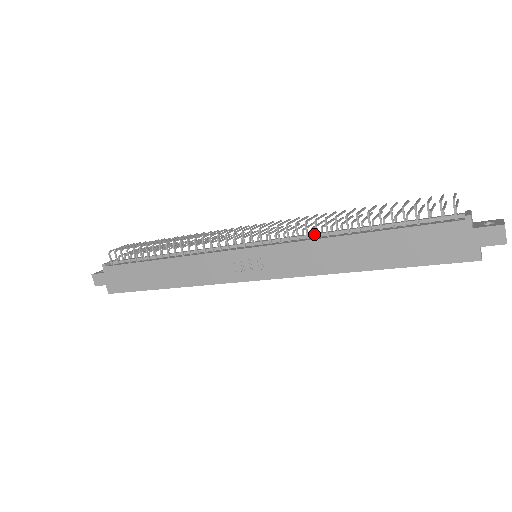
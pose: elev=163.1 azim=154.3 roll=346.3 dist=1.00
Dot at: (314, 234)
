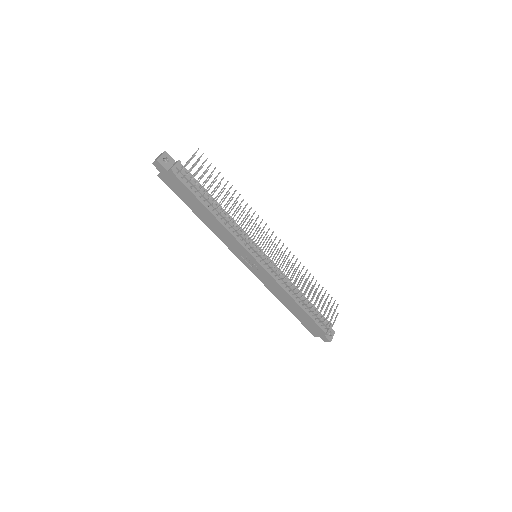
Dot at: (286, 283)
